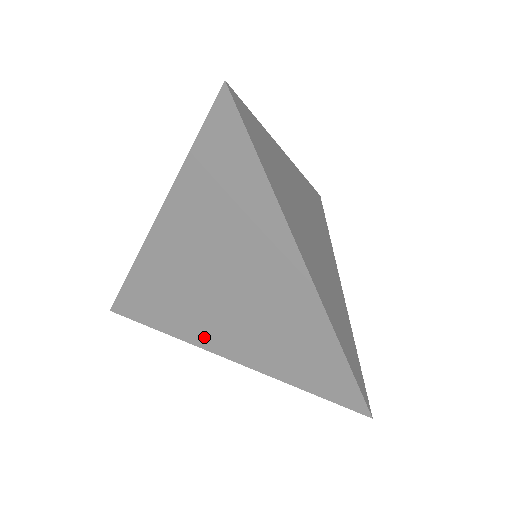
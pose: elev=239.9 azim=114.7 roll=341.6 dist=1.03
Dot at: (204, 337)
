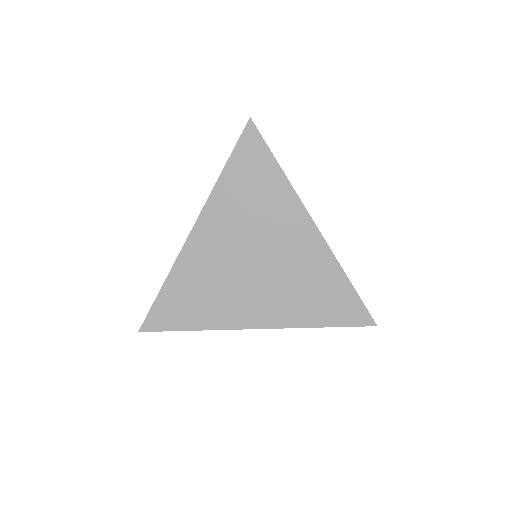
Dot at: (238, 317)
